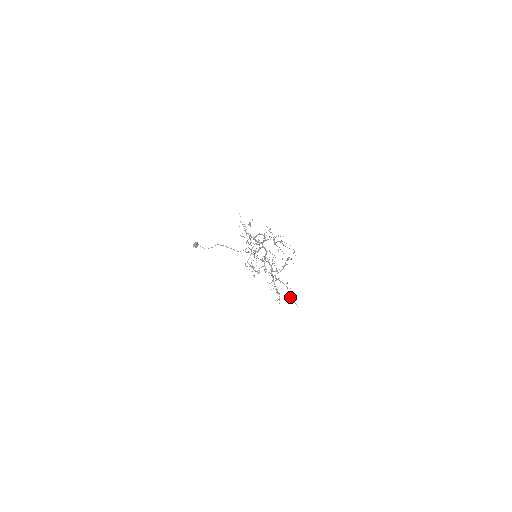
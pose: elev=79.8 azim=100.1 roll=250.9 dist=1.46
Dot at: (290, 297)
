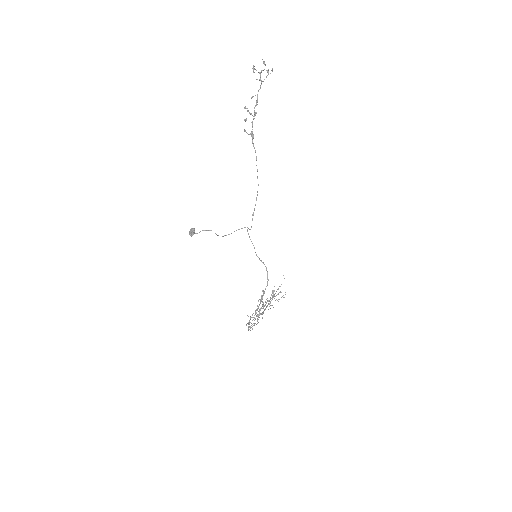
Dot at: occluded
